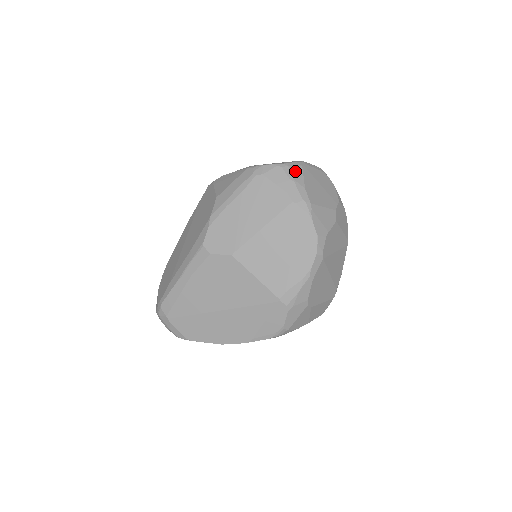
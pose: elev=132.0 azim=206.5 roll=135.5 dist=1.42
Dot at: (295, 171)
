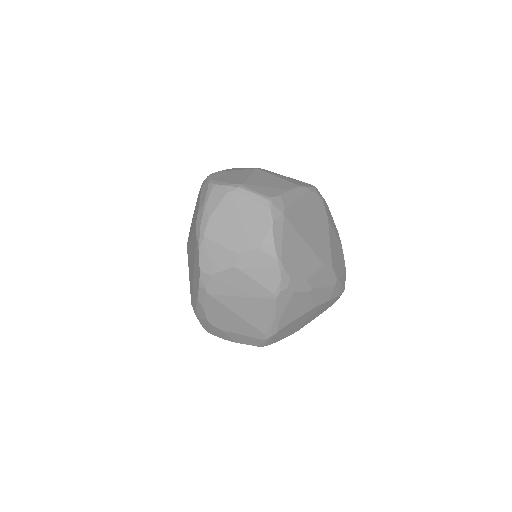
Dot at: (215, 196)
